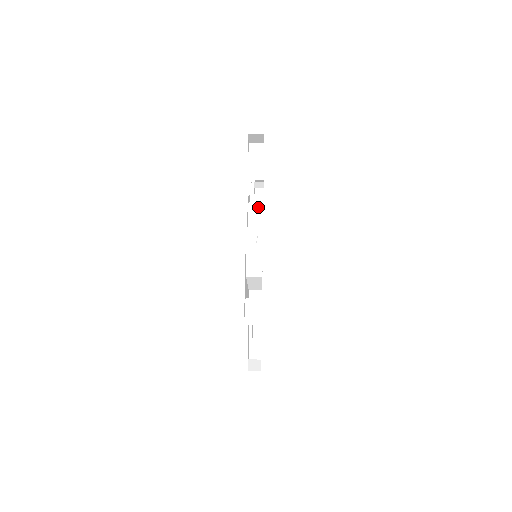
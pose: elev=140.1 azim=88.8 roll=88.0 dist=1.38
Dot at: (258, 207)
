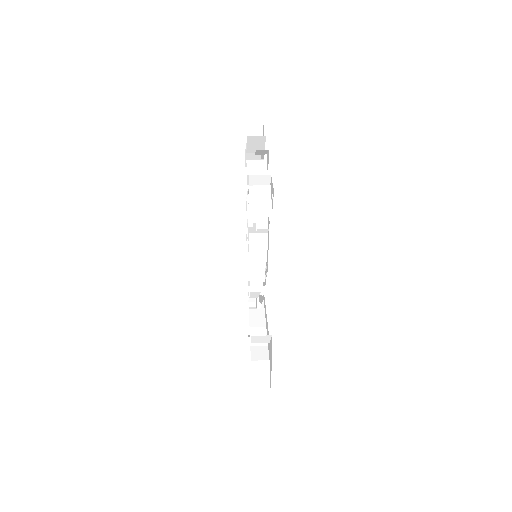
Dot at: (262, 244)
